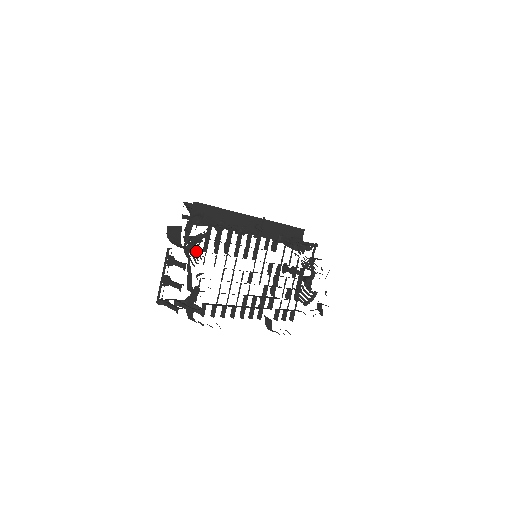
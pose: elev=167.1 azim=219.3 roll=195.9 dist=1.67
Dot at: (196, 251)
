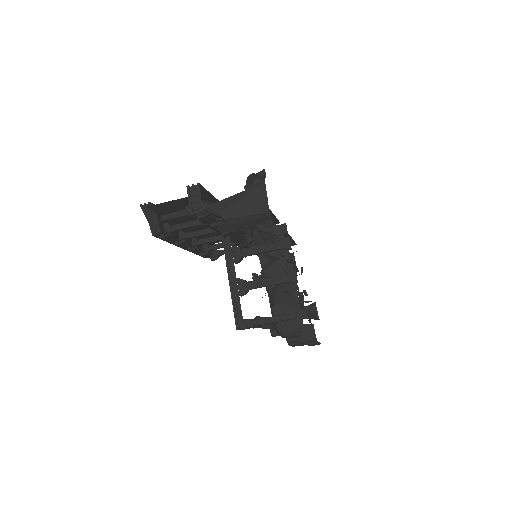
Dot at: occluded
